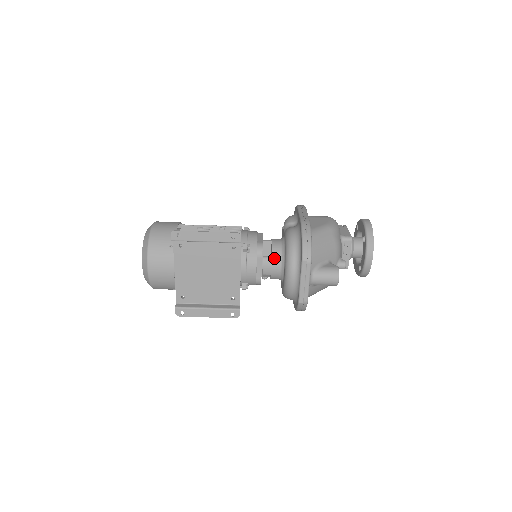
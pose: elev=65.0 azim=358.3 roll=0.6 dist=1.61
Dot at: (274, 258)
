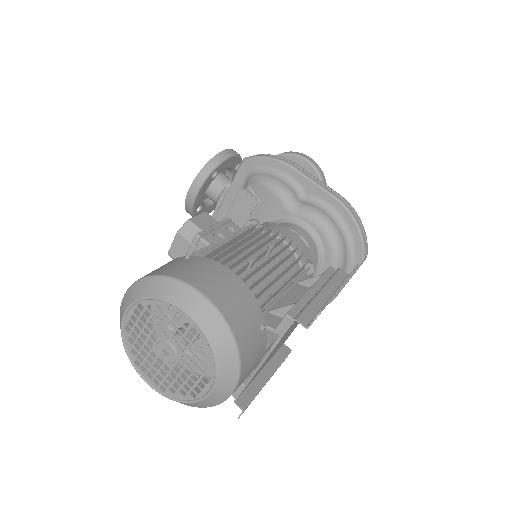
Dot at: occluded
